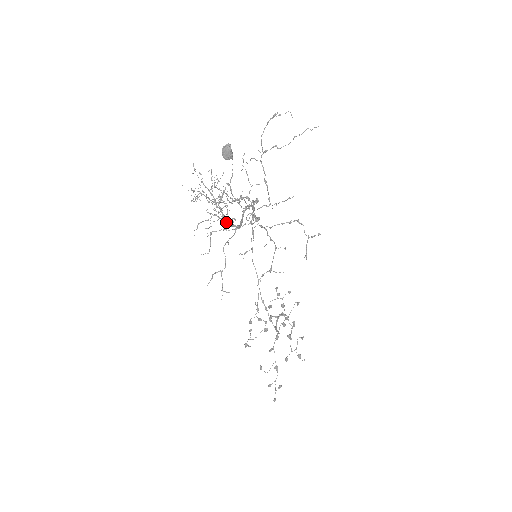
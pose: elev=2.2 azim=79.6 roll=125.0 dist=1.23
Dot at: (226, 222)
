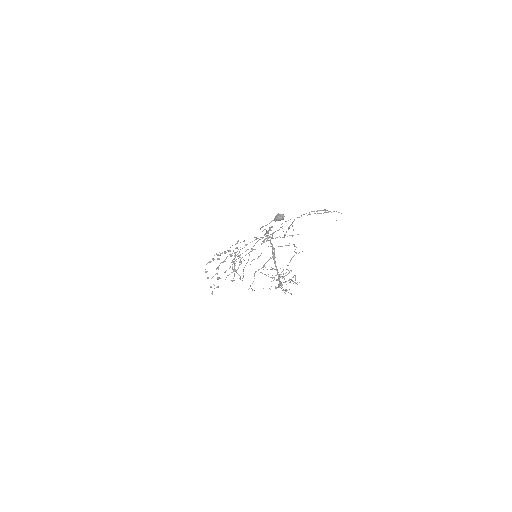
Dot at: (280, 287)
